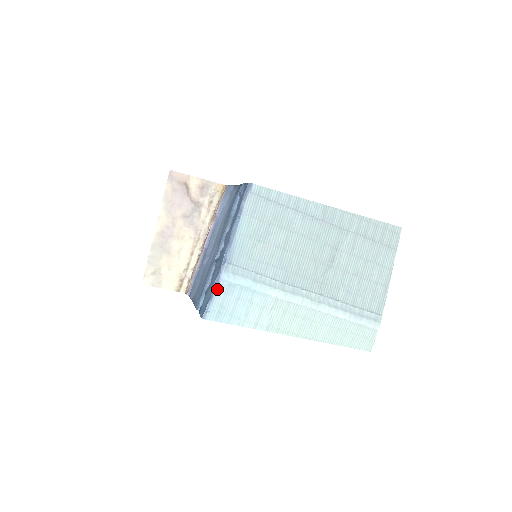
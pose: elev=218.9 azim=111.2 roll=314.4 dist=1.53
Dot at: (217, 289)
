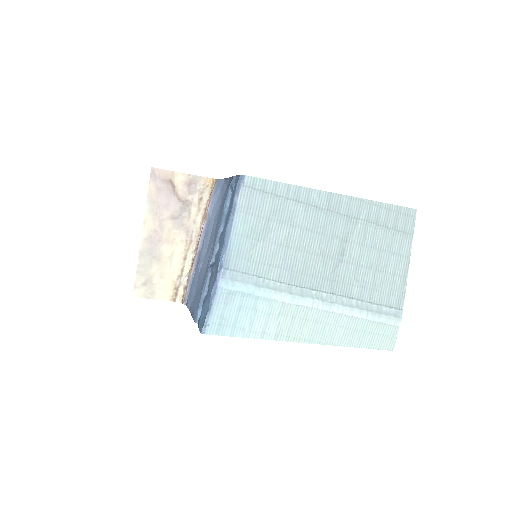
Dot at: (215, 299)
